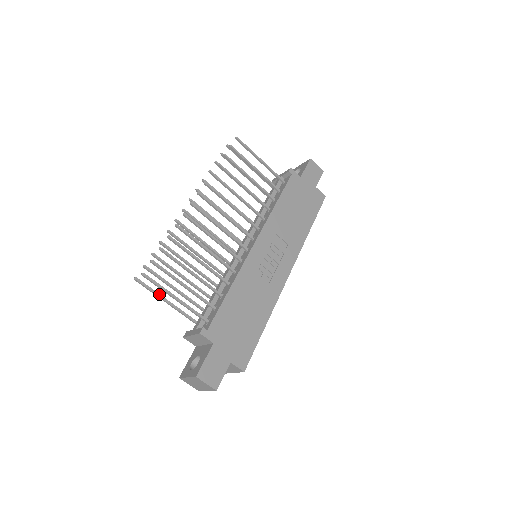
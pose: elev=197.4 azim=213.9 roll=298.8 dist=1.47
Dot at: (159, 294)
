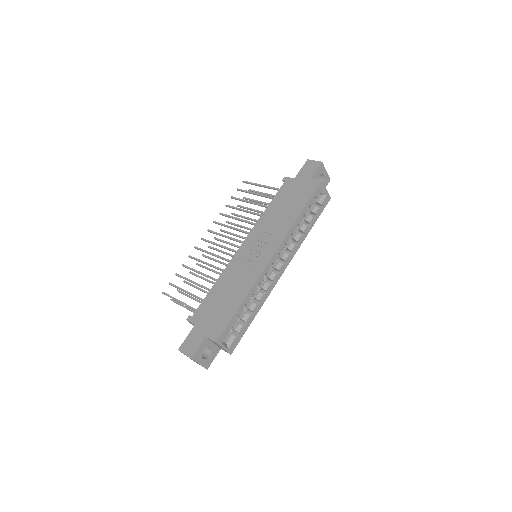
Dot at: (183, 305)
